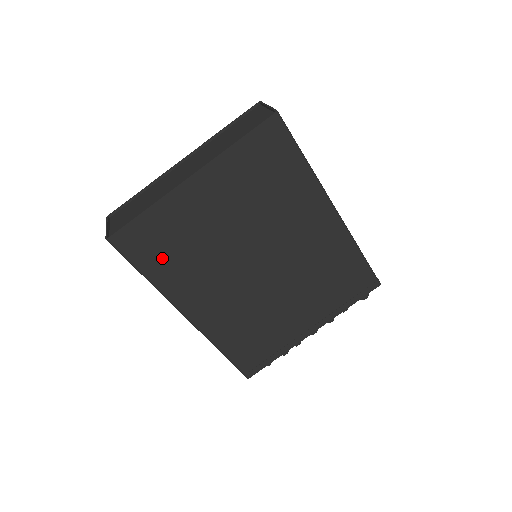
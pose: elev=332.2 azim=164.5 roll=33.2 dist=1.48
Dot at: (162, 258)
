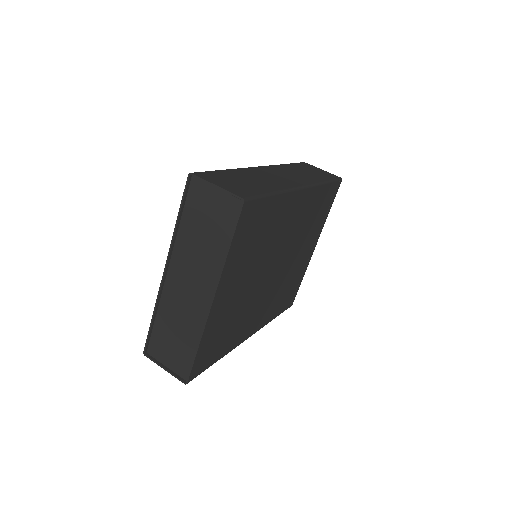
Dot at: (221, 344)
